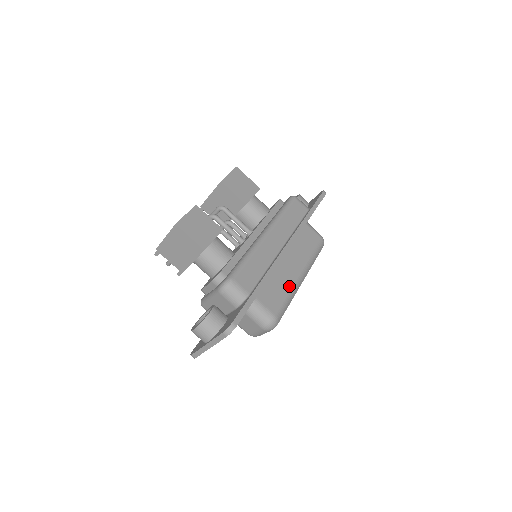
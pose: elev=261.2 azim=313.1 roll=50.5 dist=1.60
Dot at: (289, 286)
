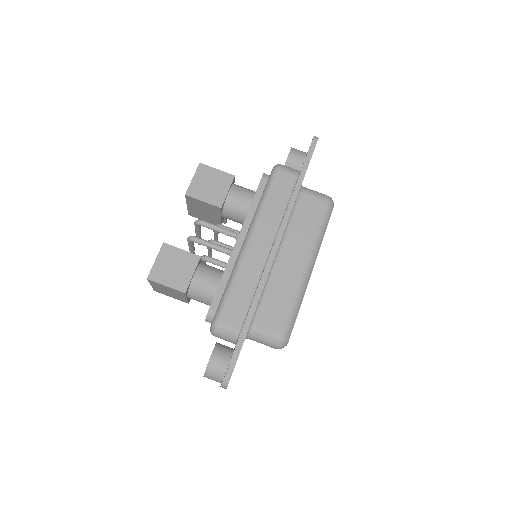
Dot at: (293, 289)
